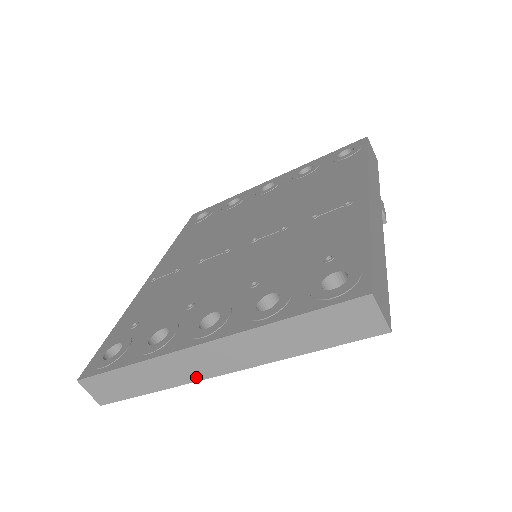
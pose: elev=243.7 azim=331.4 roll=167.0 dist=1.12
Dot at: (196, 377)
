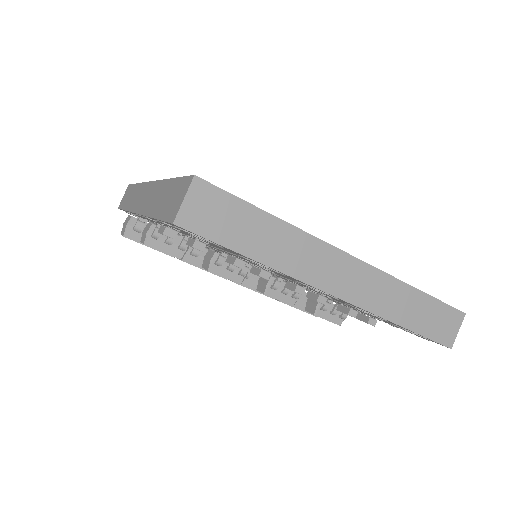
Dot at: (313, 280)
